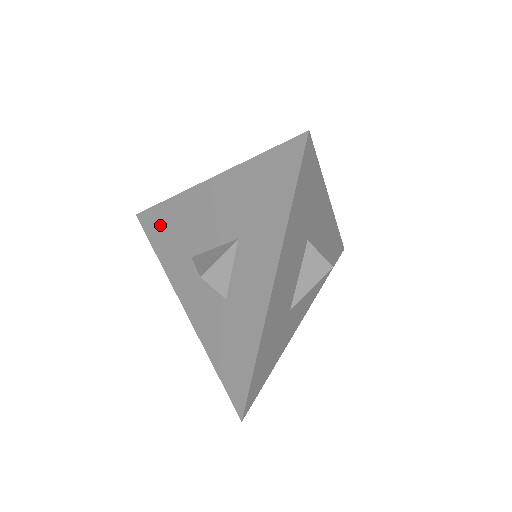
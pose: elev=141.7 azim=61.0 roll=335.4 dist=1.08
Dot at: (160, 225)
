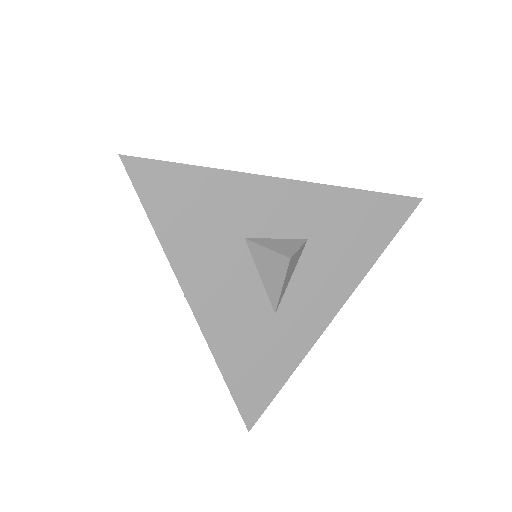
Dot at: occluded
